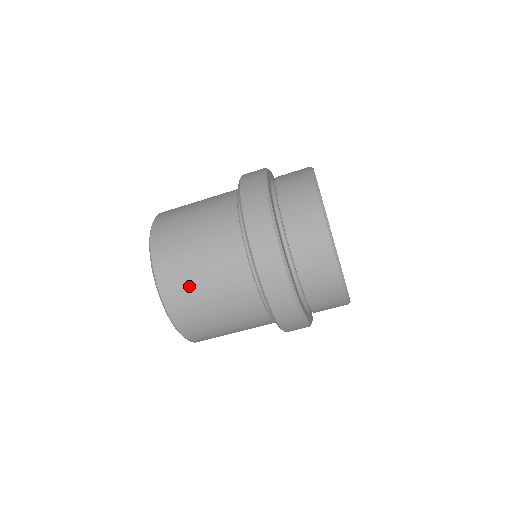
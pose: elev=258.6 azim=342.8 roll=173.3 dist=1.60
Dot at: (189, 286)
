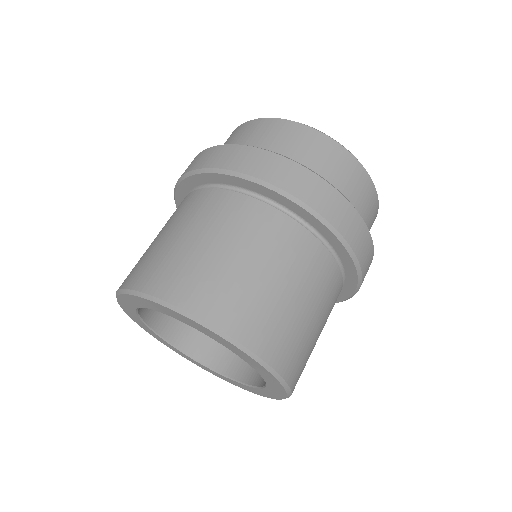
Dot at: (283, 318)
